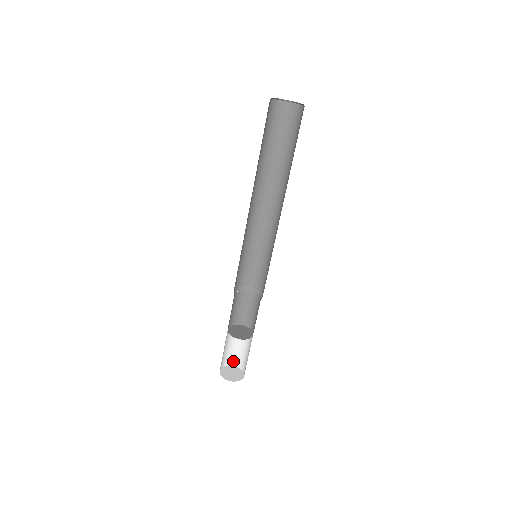
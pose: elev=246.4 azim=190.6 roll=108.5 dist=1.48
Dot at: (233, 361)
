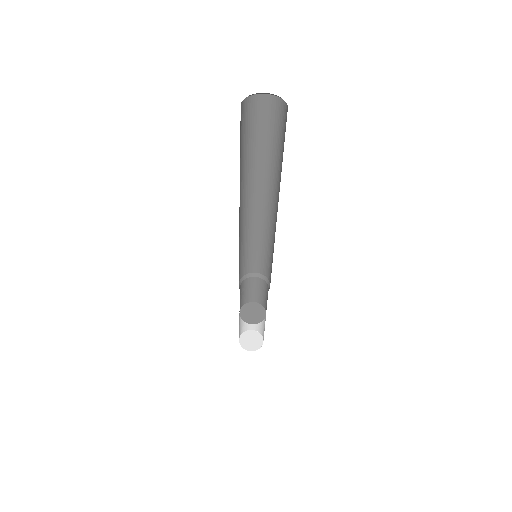
Dot at: (255, 327)
